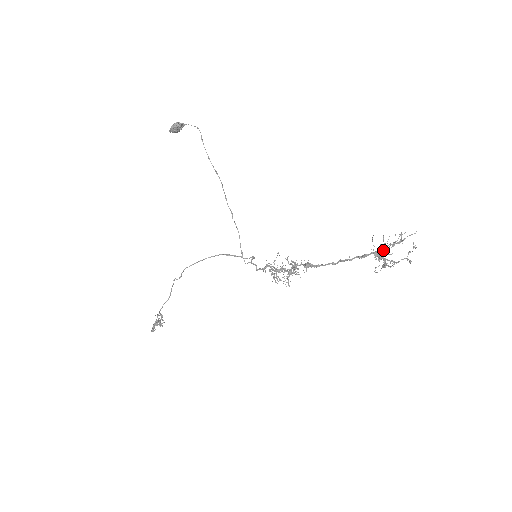
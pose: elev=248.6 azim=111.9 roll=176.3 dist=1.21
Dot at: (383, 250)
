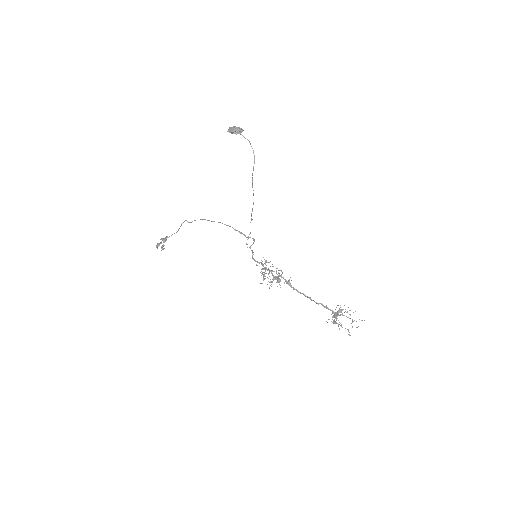
Dot at: occluded
